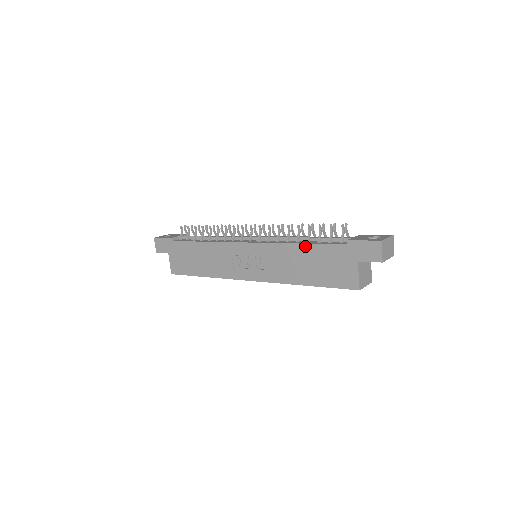
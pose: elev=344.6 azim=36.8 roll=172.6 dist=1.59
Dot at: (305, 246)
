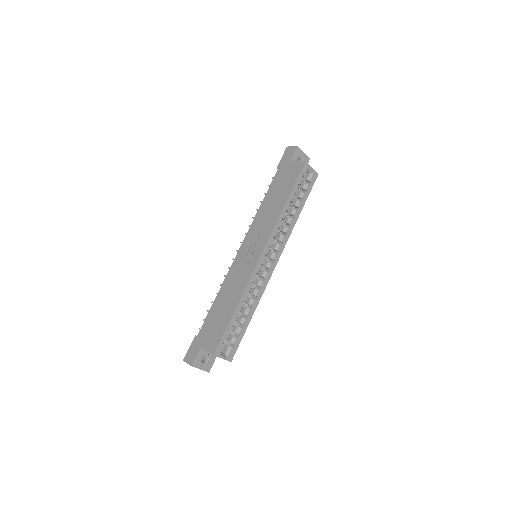
Dot at: (265, 198)
